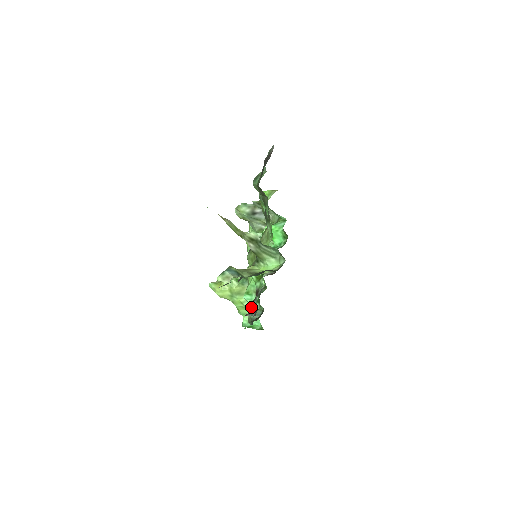
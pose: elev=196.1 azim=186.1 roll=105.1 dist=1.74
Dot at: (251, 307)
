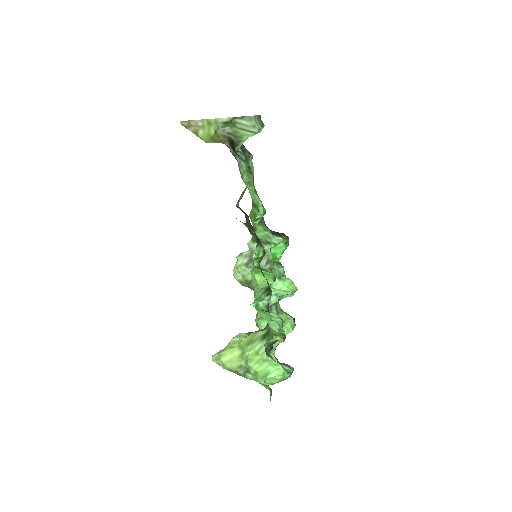
Dot at: occluded
